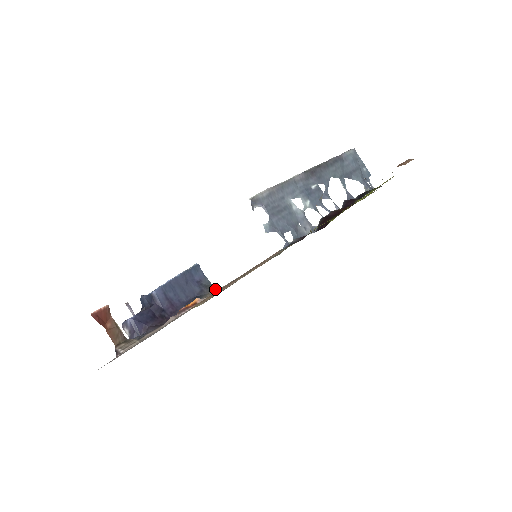
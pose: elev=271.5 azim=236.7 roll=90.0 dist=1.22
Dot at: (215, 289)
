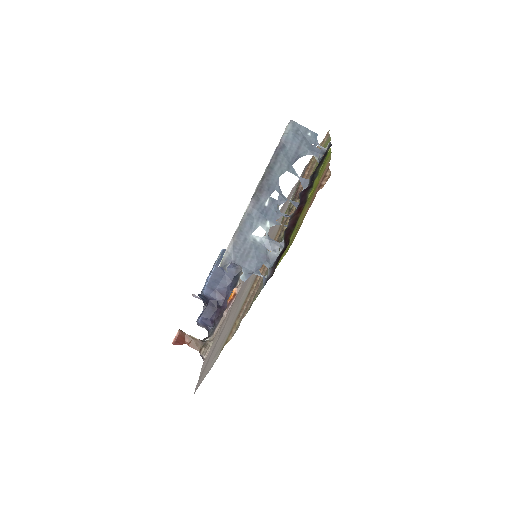
Dot at: occluded
